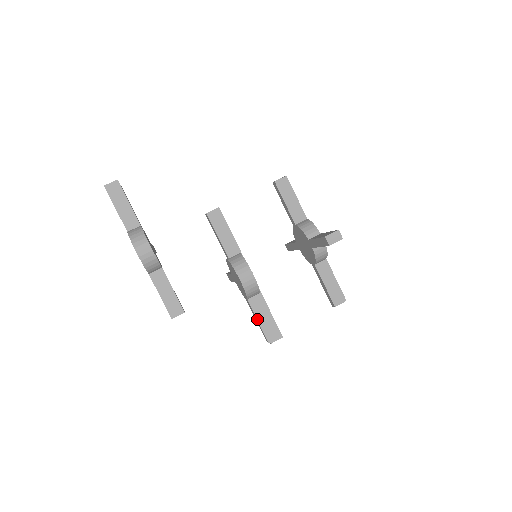
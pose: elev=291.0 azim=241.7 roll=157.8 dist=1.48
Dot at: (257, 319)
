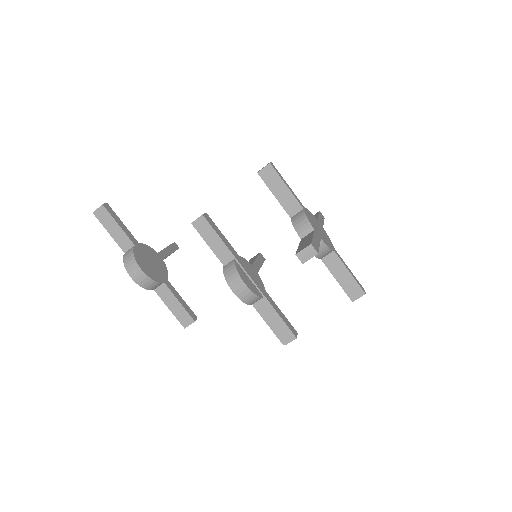
Dot at: (266, 322)
